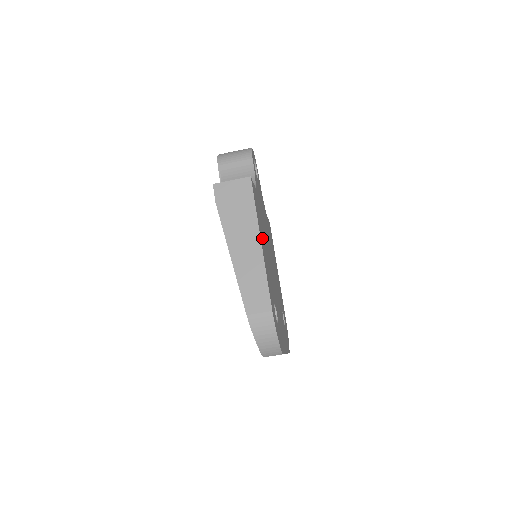
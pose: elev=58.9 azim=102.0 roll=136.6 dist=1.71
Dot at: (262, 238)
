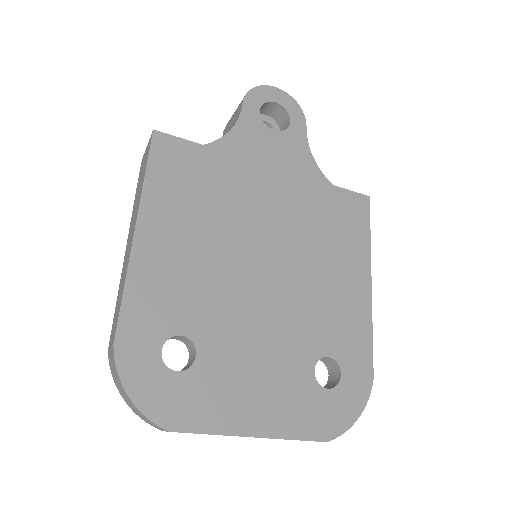
Dot at: (169, 222)
